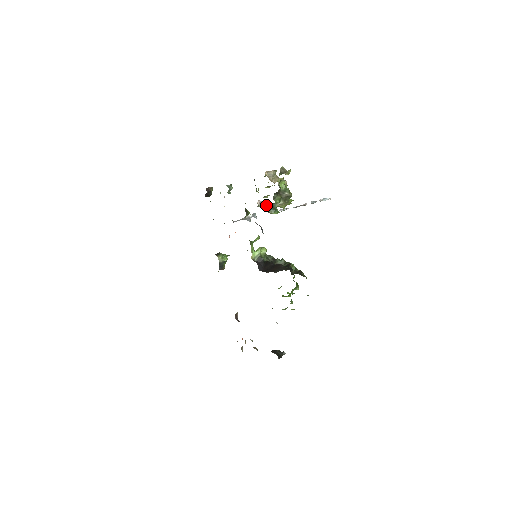
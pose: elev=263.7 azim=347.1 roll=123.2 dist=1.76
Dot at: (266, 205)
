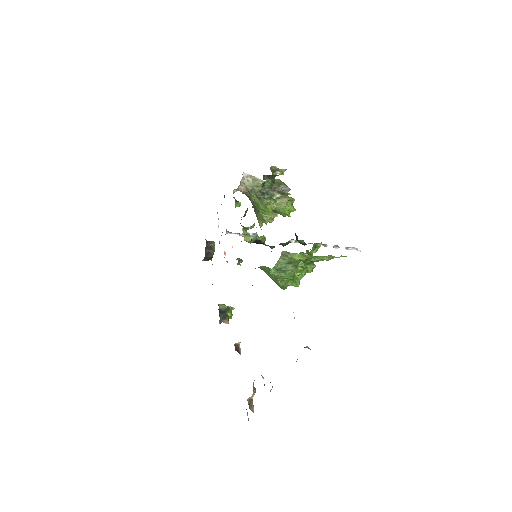
Dot at: (254, 180)
